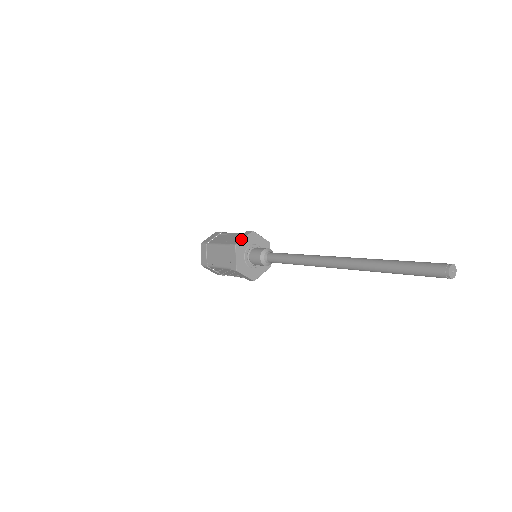
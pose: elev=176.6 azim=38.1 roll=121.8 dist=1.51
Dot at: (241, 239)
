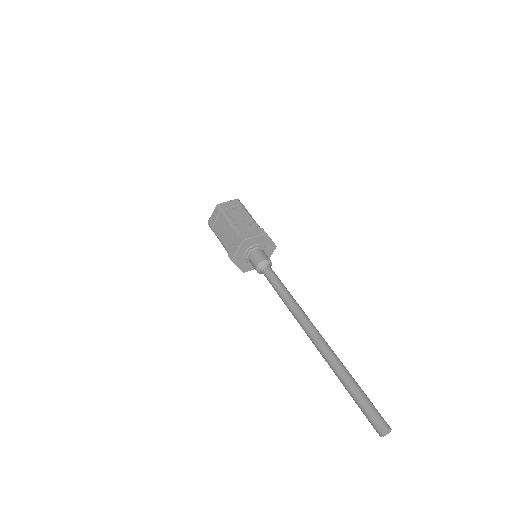
Dot at: (234, 253)
